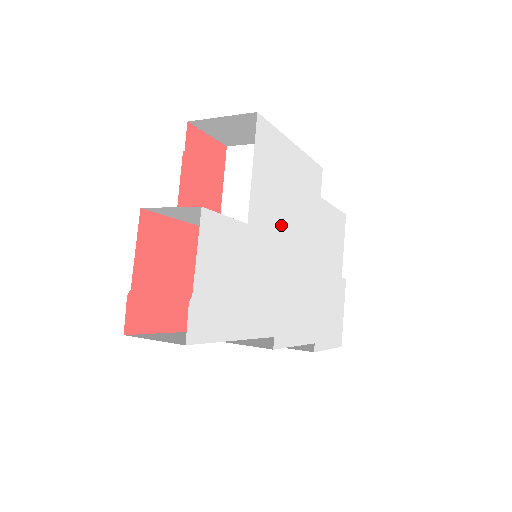
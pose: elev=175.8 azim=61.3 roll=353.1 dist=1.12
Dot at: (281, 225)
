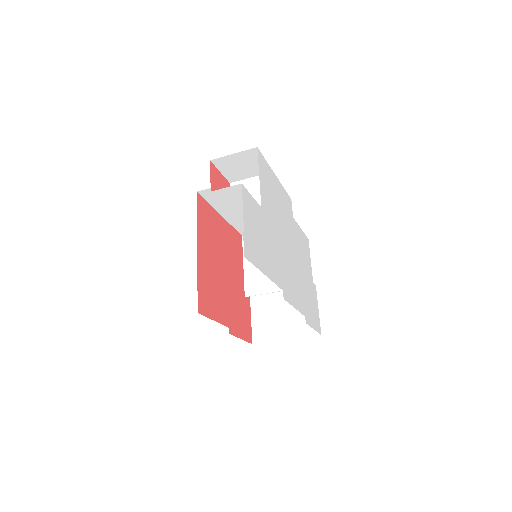
Dot at: (276, 220)
